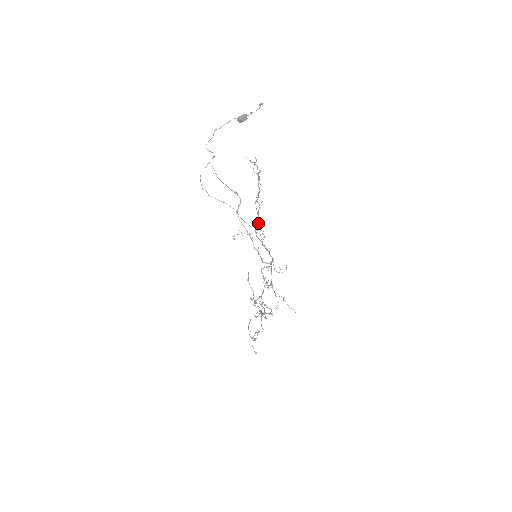
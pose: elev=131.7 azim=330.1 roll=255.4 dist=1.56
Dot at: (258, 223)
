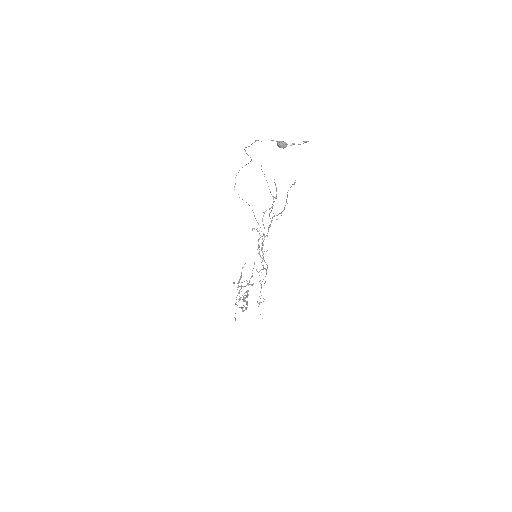
Dot at: occluded
